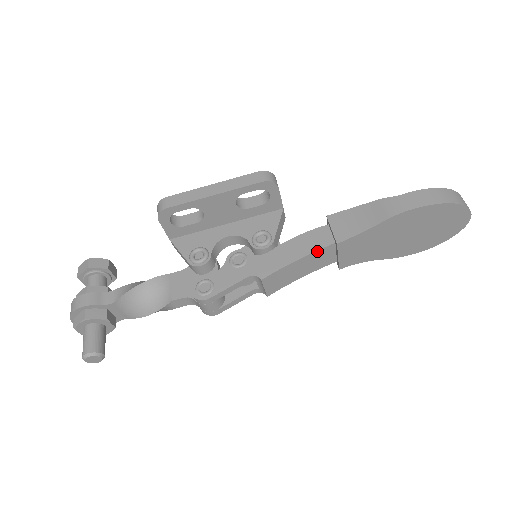
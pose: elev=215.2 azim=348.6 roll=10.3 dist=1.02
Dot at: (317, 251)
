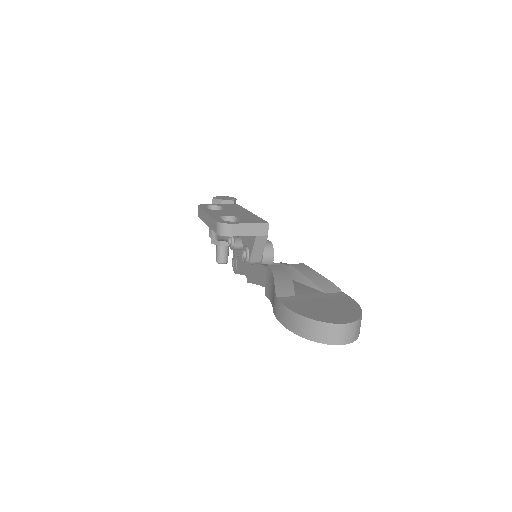
Dot at: occluded
